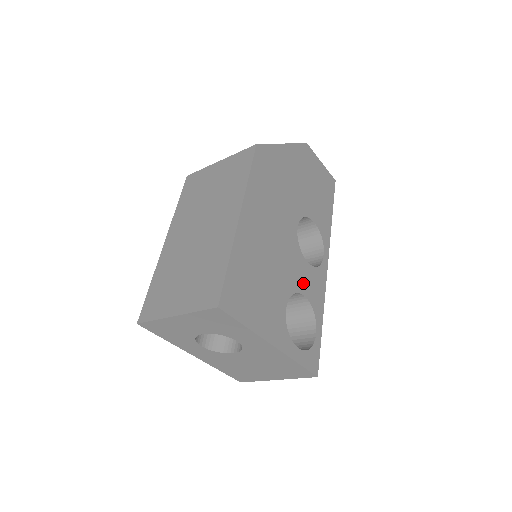
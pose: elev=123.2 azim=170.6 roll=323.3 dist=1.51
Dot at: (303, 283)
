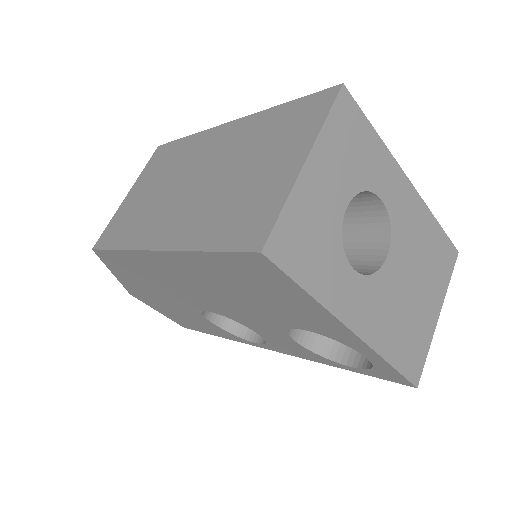
Dot at: occluded
